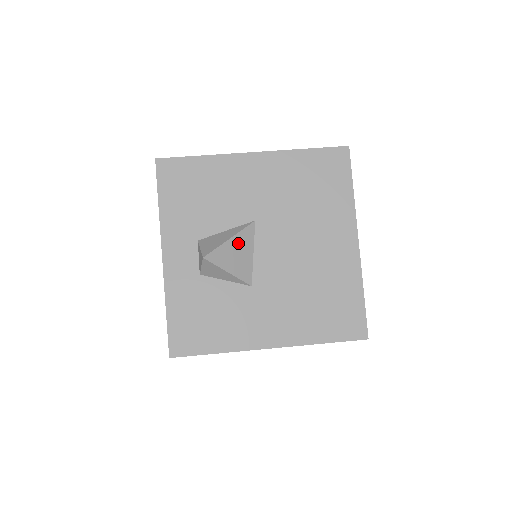
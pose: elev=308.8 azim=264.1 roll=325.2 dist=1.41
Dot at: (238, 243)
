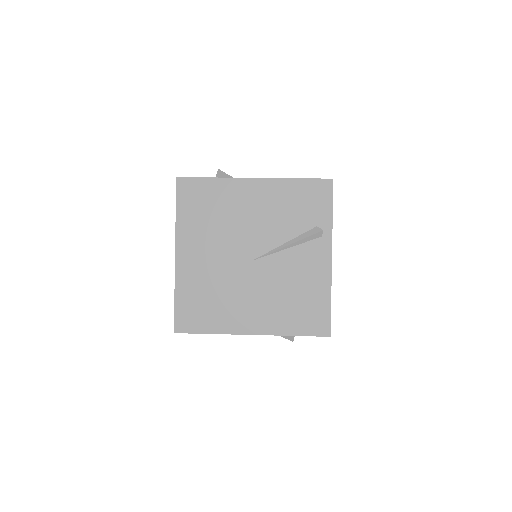
Dot at: occluded
